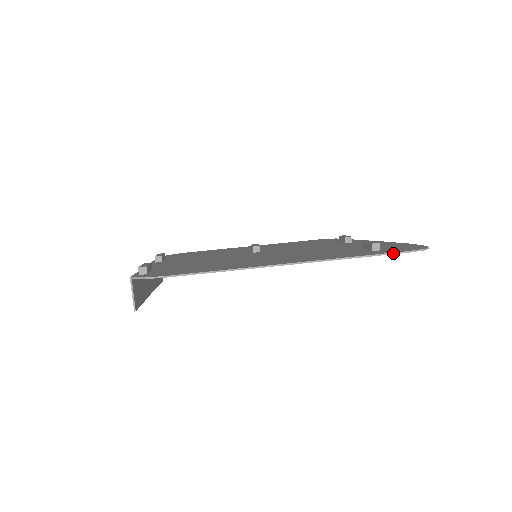
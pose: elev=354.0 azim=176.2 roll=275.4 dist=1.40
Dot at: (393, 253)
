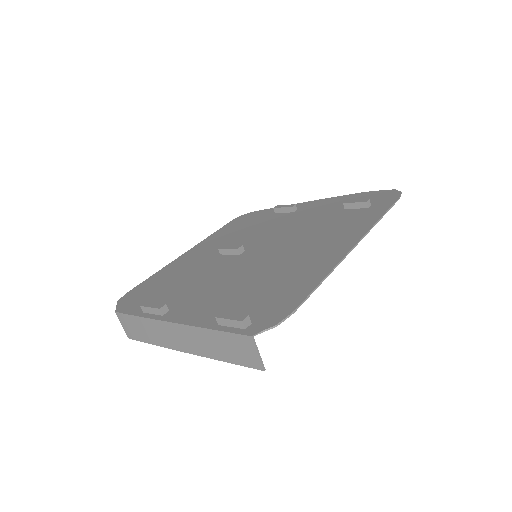
Dot at: occluded
